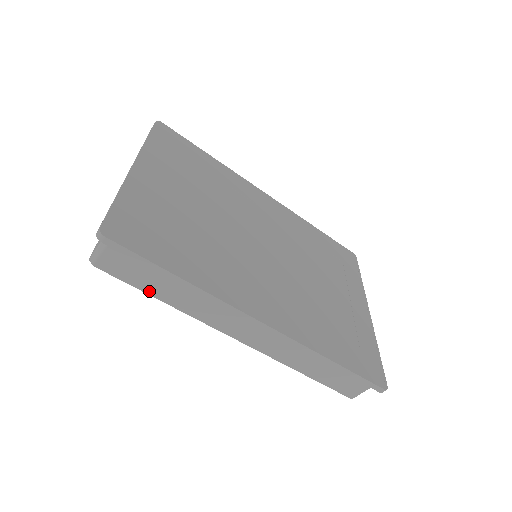
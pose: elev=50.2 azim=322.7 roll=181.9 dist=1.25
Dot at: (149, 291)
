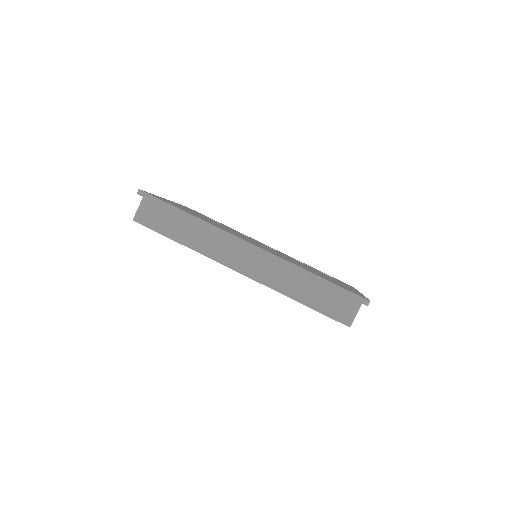
Dot at: (170, 235)
